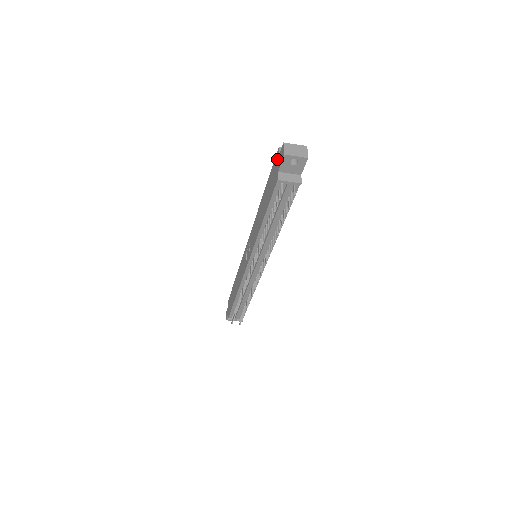
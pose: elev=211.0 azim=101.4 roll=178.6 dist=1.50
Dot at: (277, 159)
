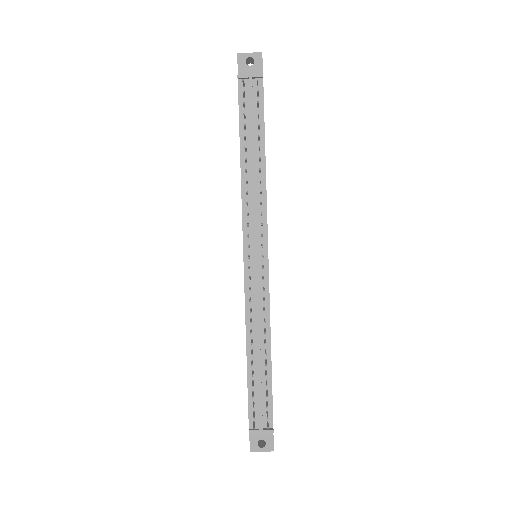
Dot at: occluded
